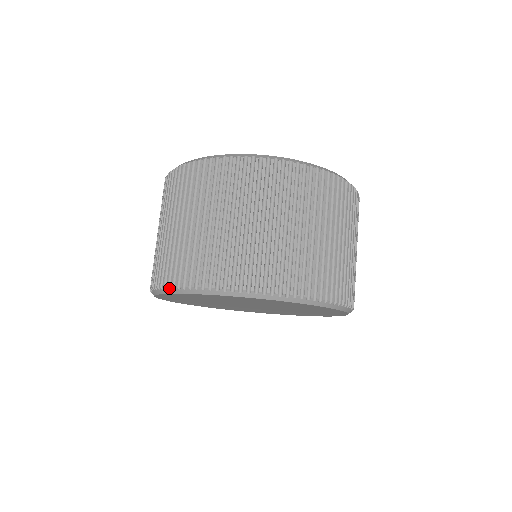
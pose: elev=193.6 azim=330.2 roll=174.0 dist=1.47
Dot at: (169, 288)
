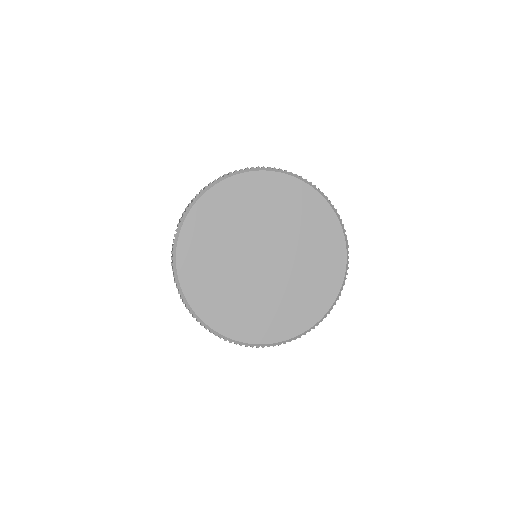
Dot at: (173, 245)
